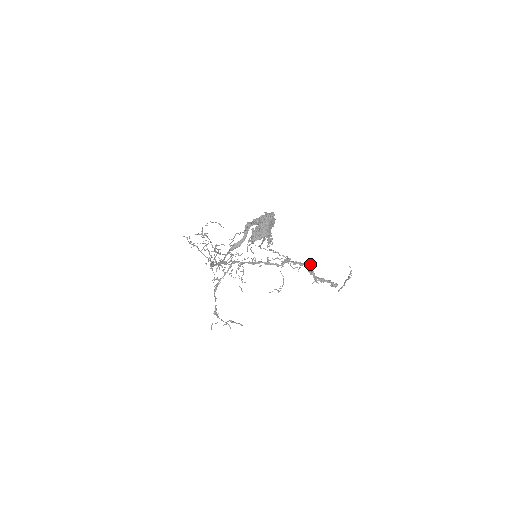
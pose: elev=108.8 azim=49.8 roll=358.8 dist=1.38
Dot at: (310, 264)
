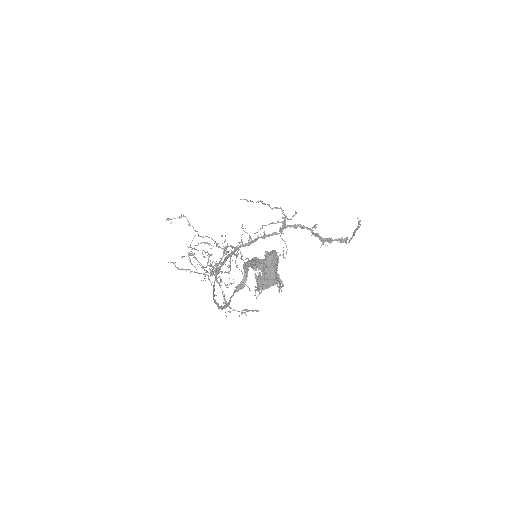
Dot at: (313, 227)
